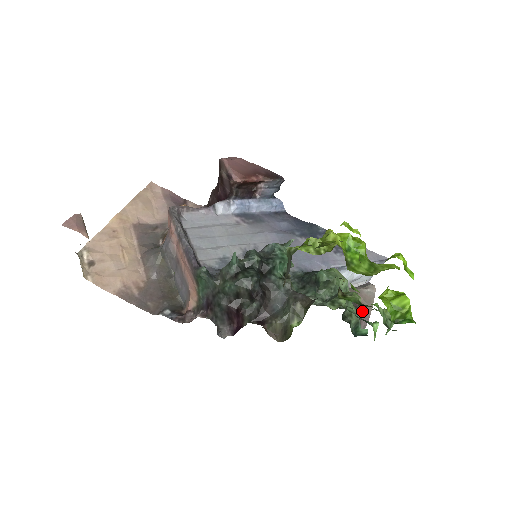
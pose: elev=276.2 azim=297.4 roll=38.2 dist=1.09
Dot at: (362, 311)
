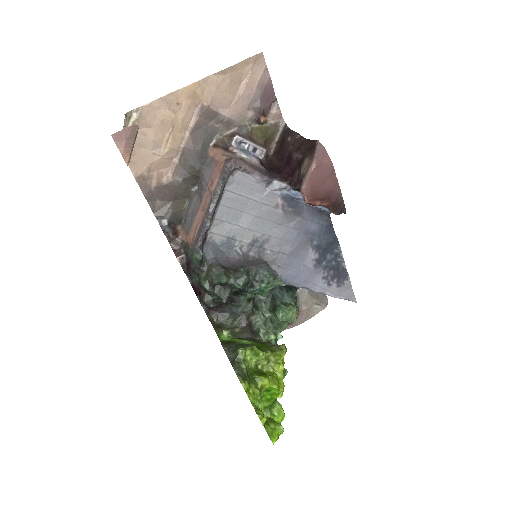
Dot at: (296, 320)
